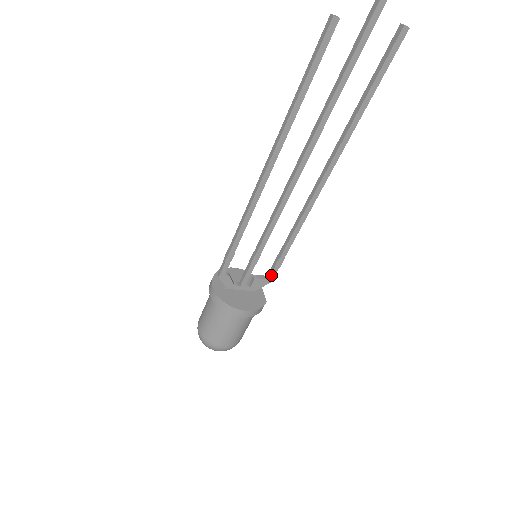
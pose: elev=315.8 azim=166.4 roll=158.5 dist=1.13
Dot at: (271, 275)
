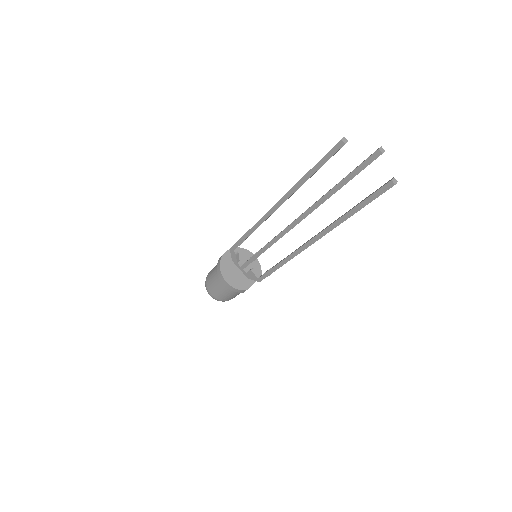
Dot at: (261, 277)
